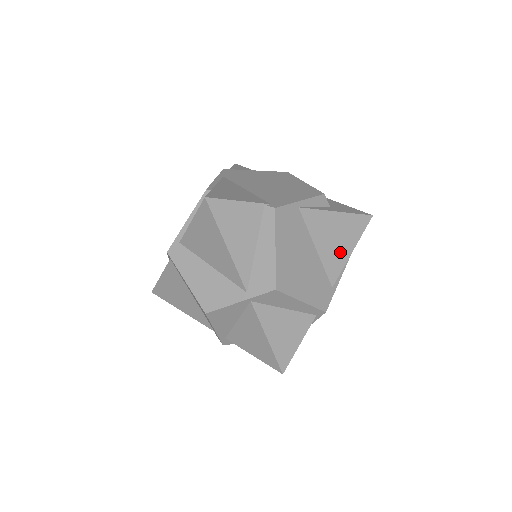
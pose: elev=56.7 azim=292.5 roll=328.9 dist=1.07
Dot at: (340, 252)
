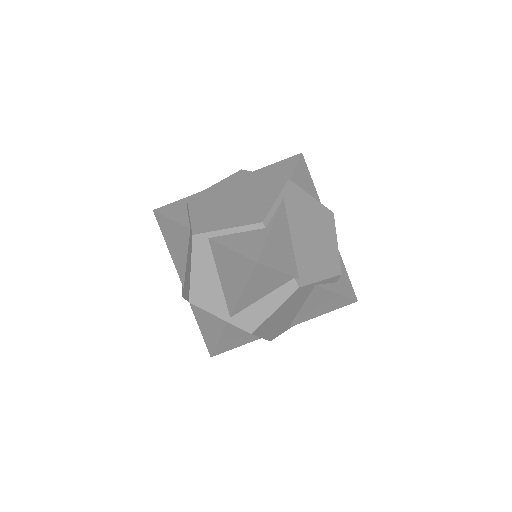
Dot at: (314, 313)
